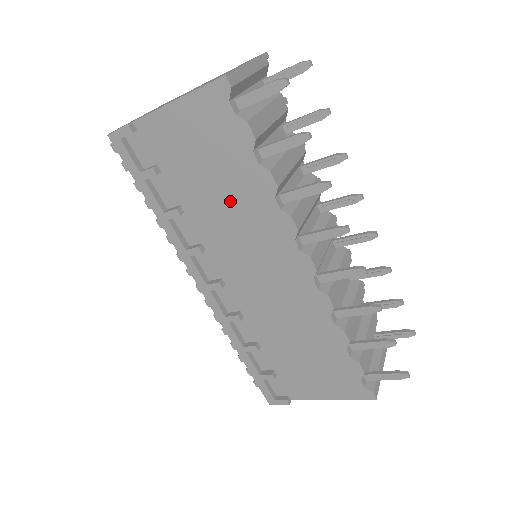
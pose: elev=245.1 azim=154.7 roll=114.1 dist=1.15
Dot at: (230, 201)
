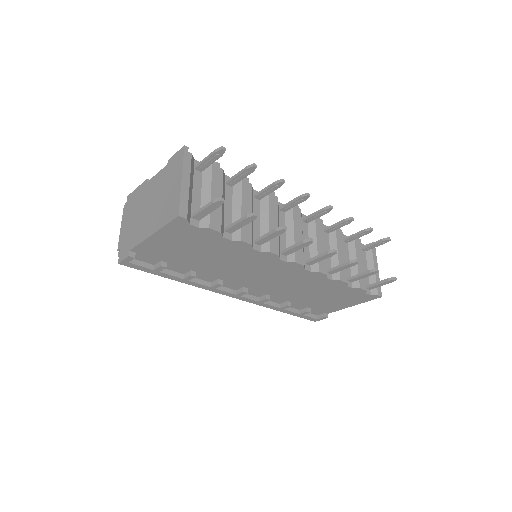
Dot at: (224, 259)
